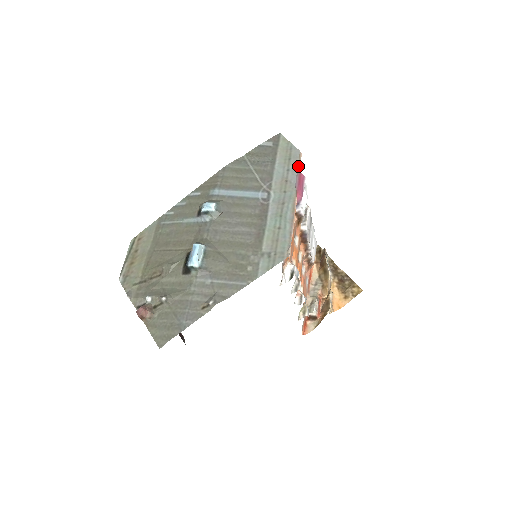
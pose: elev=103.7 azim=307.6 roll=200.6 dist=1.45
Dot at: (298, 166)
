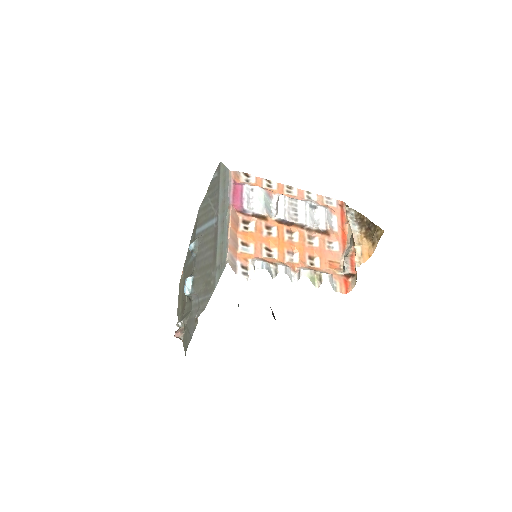
Dot at: (229, 184)
